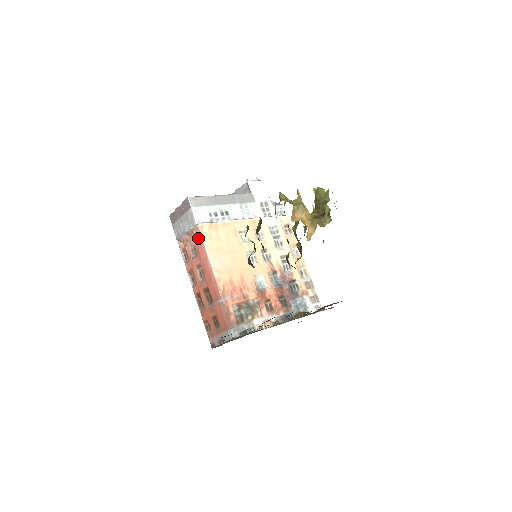
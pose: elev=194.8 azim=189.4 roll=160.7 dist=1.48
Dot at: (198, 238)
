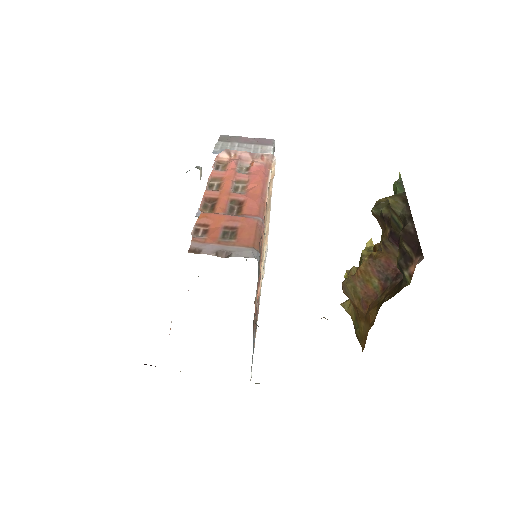
Dot at: (266, 165)
